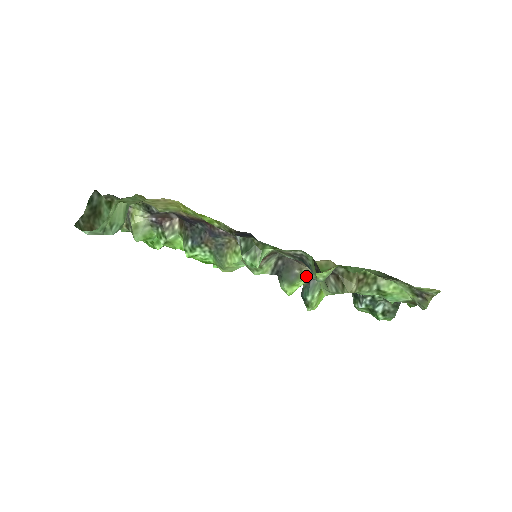
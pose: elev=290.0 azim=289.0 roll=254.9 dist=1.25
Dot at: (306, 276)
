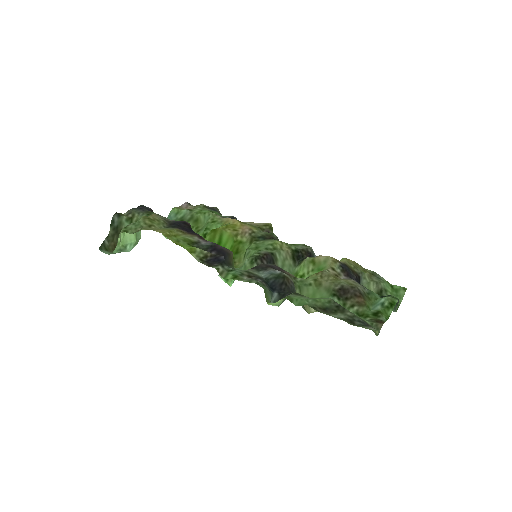
Dot at: occluded
